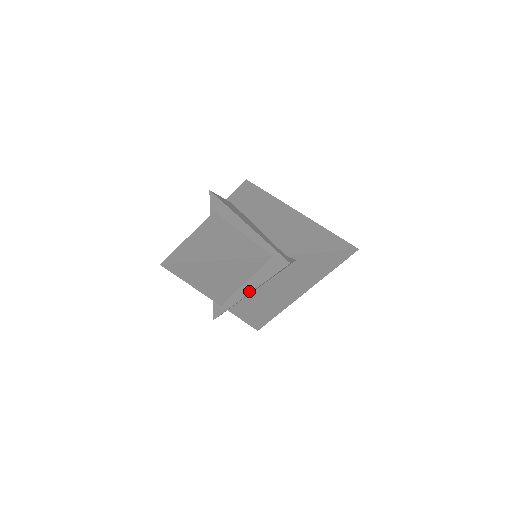
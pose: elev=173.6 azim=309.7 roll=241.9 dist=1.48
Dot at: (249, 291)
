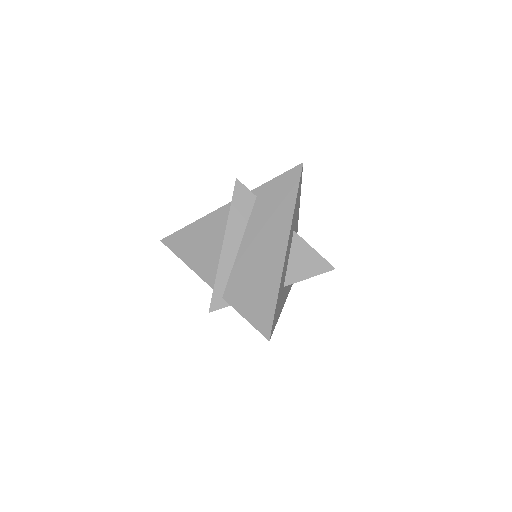
Dot at: occluded
